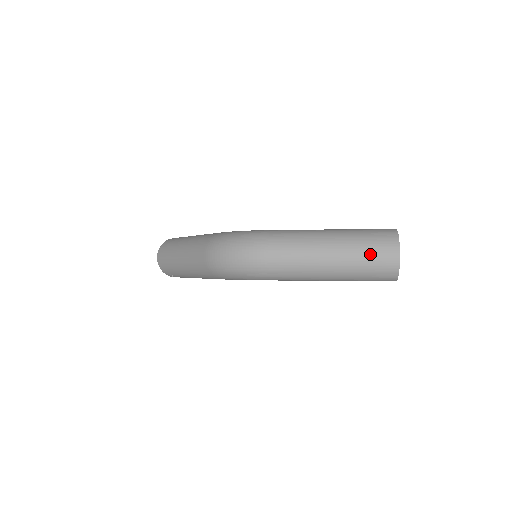
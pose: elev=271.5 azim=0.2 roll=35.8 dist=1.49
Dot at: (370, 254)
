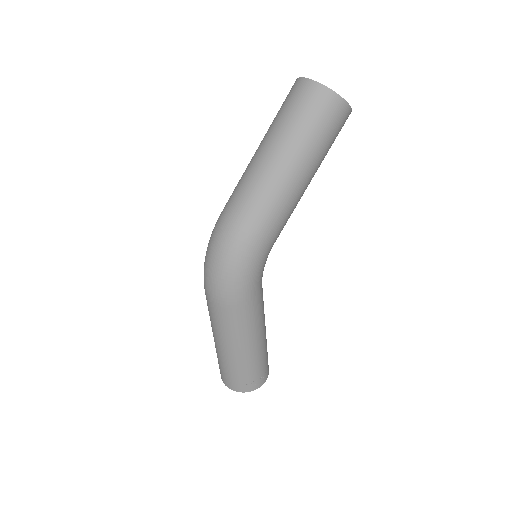
Dot at: (290, 110)
